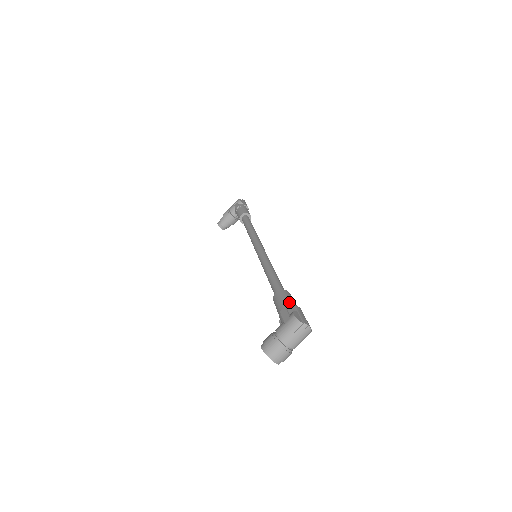
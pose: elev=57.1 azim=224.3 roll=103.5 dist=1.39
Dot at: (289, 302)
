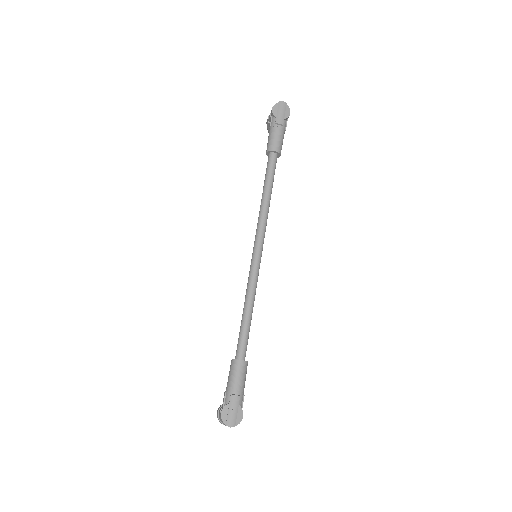
Dot at: (230, 385)
